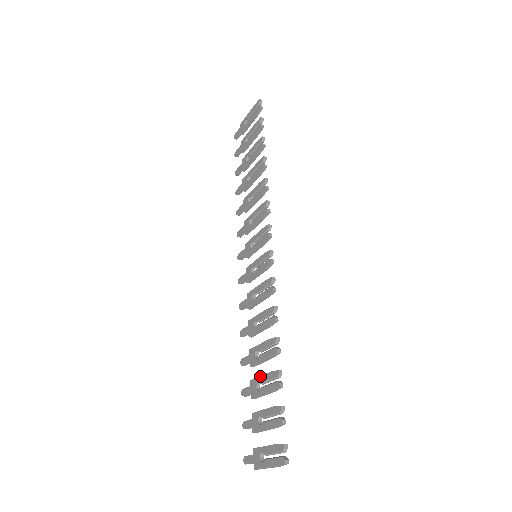
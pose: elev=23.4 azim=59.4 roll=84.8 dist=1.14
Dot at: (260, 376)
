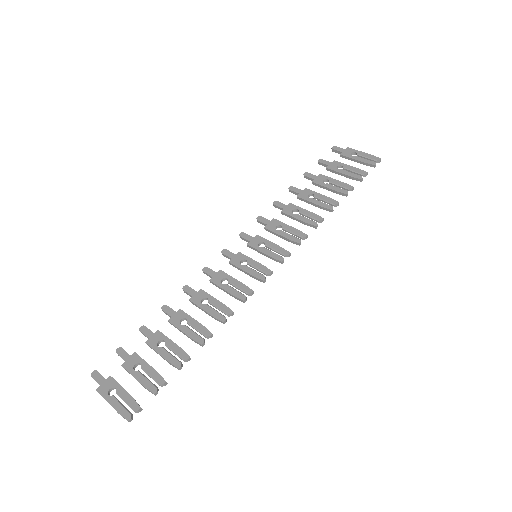
Dot at: (170, 339)
